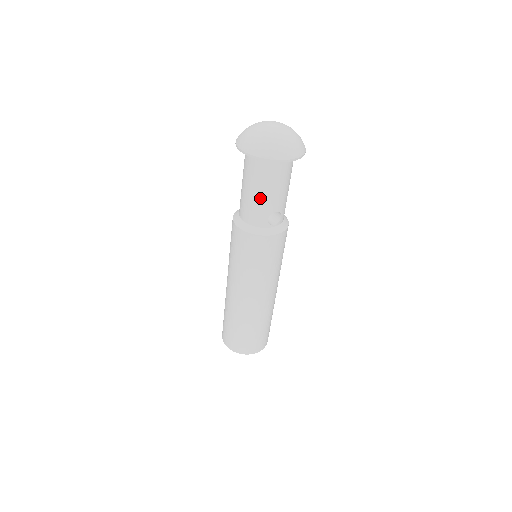
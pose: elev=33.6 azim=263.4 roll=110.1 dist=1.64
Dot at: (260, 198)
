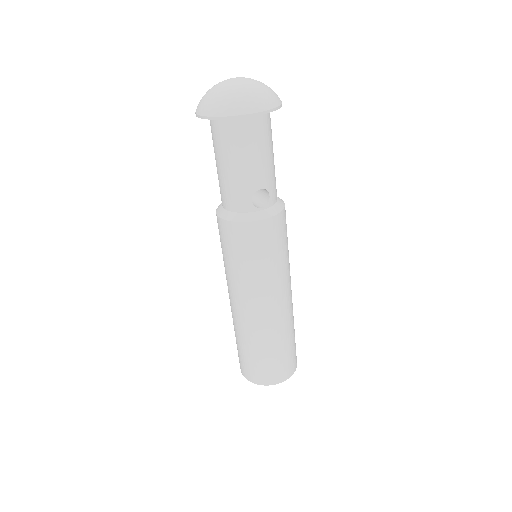
Dot at: (235, 173)
